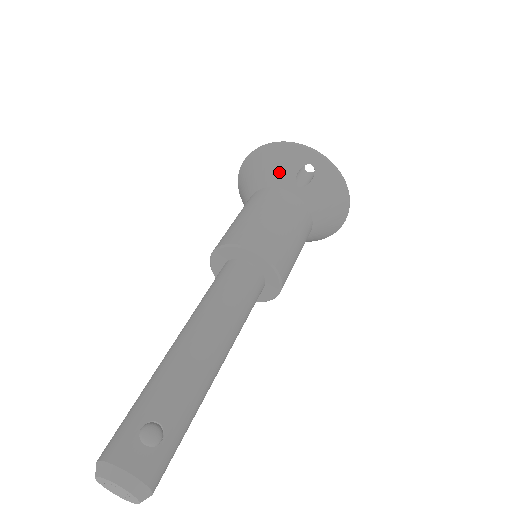
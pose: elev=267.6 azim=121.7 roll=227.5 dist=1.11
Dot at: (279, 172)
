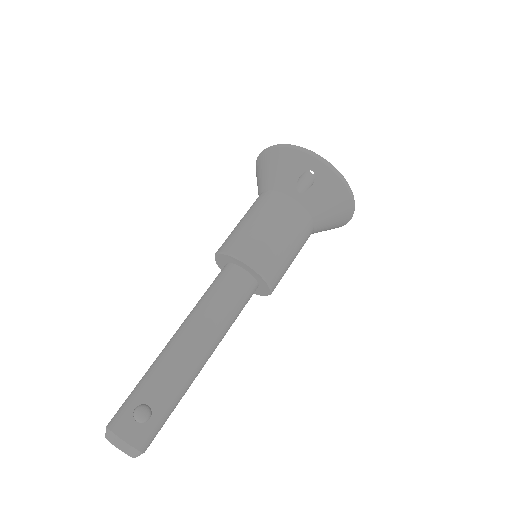
Dot at: (282, 177)
